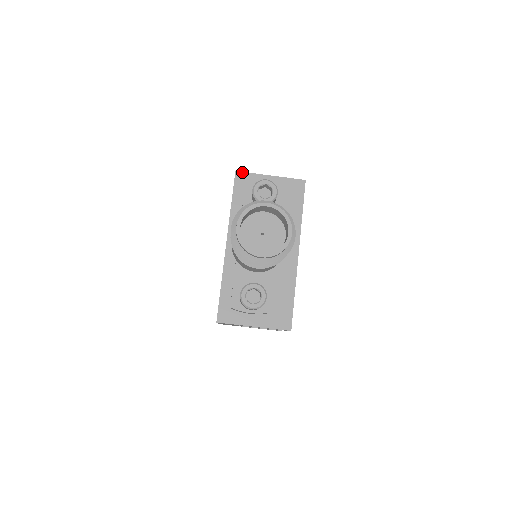
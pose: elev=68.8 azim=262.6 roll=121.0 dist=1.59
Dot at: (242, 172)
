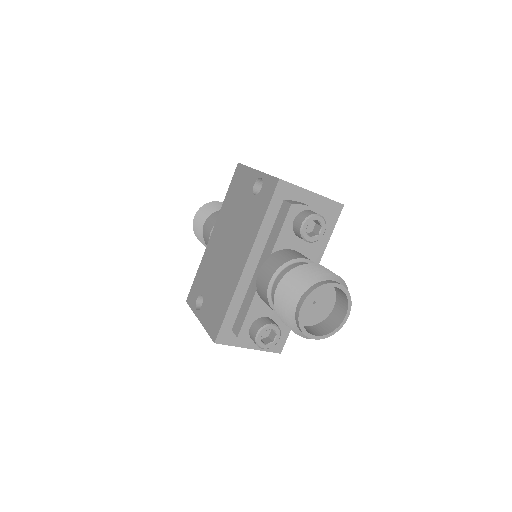
Dot at: (286, 182)
